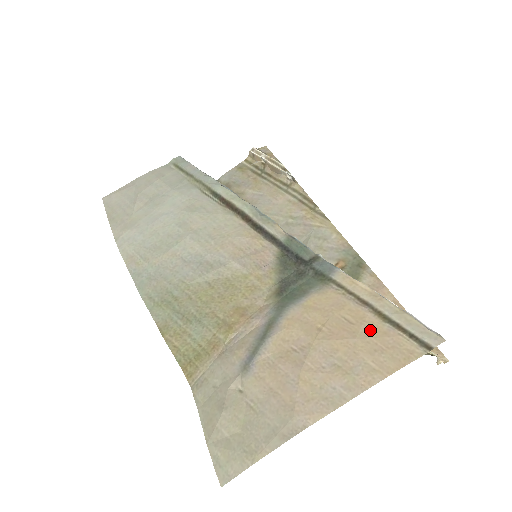
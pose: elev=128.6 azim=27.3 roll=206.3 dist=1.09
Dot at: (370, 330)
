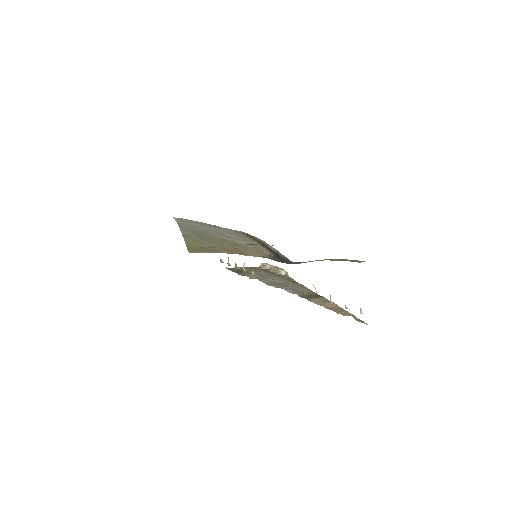
Dot at: occluded
